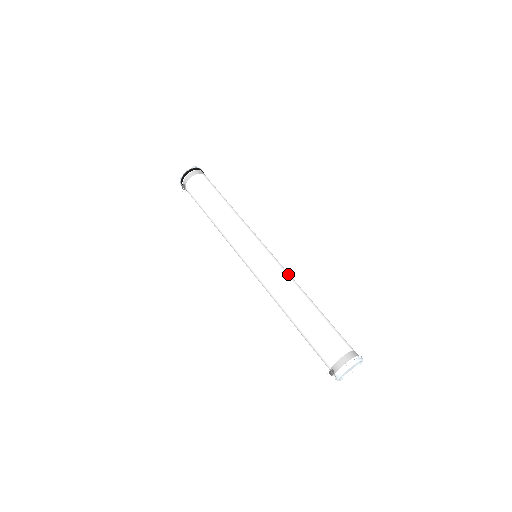
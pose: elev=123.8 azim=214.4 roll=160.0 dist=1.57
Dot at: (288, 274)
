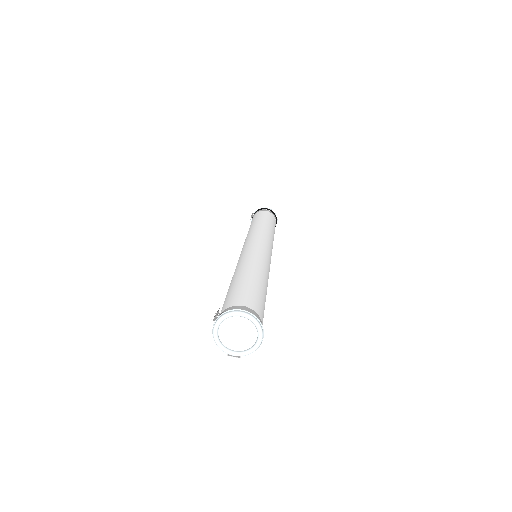
Dot at: (269, 268)
